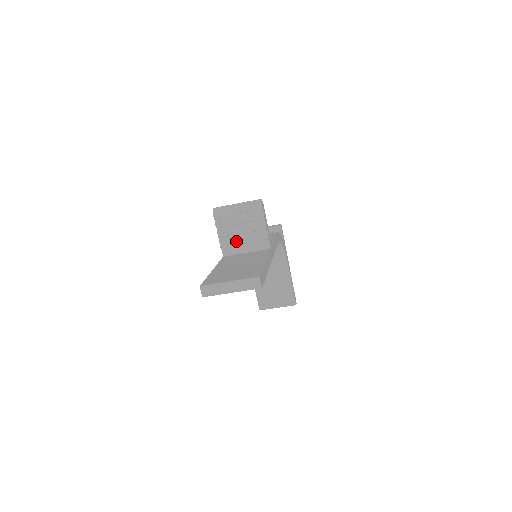
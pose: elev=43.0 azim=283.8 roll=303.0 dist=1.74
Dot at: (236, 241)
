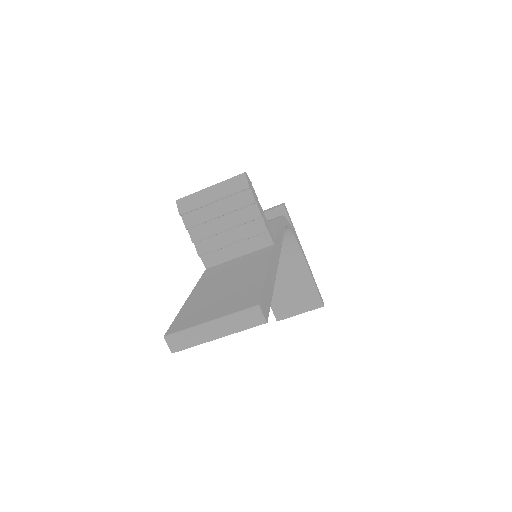
Dot at: (220, 243)
